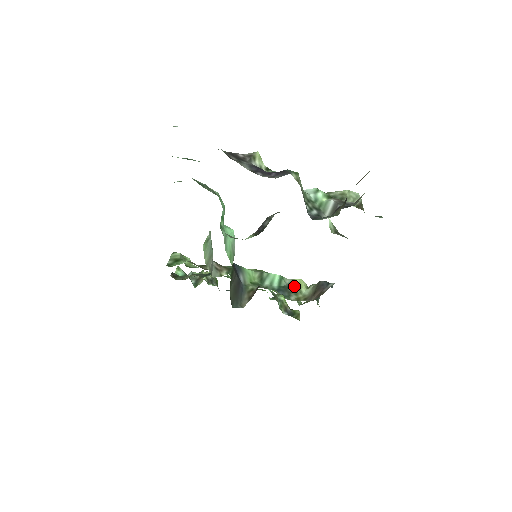
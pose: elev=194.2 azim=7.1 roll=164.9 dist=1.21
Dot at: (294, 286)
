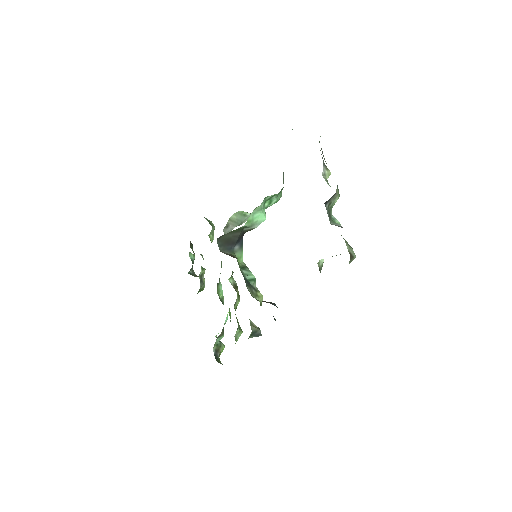
Dot at: (255, 292)
